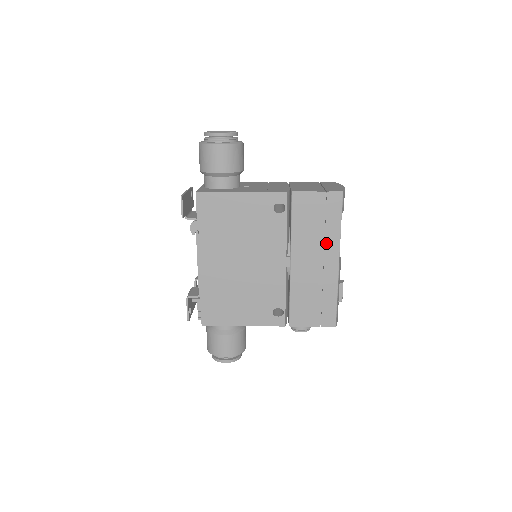
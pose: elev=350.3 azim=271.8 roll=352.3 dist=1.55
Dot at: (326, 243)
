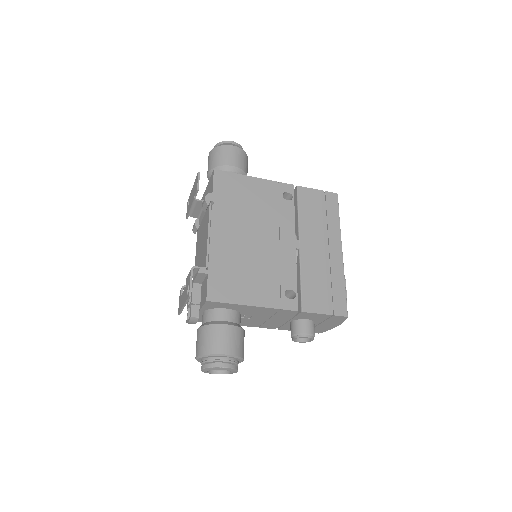
Dot at: (329, 232)
